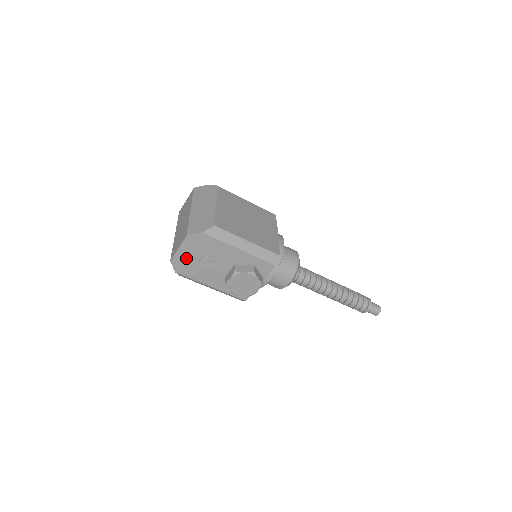
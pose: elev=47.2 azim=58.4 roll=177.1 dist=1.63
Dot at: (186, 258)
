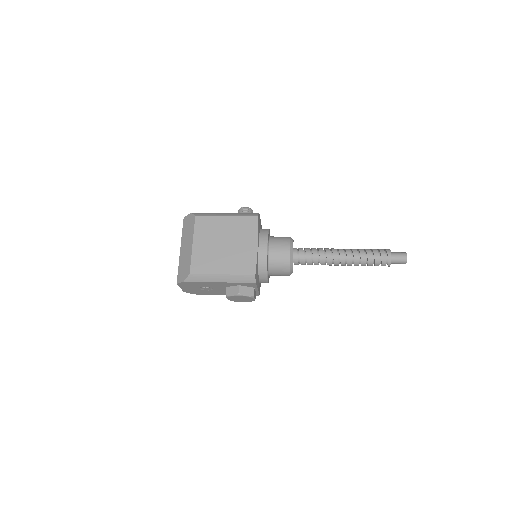
Dot at: (191, 290)
